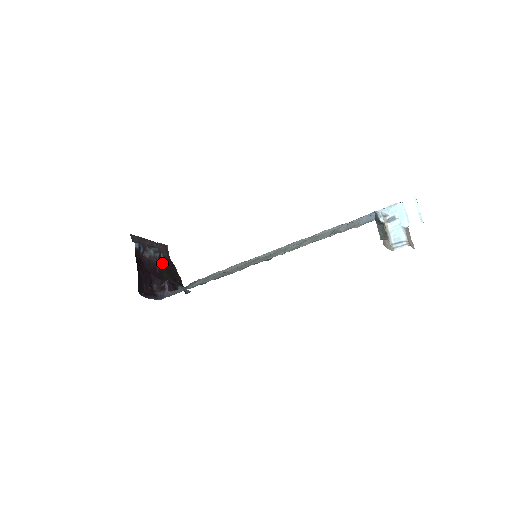
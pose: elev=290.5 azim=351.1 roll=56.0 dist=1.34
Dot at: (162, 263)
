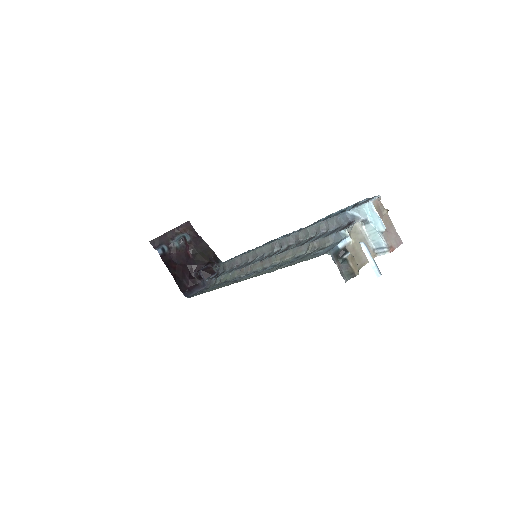
Dot at: (191, 246)
